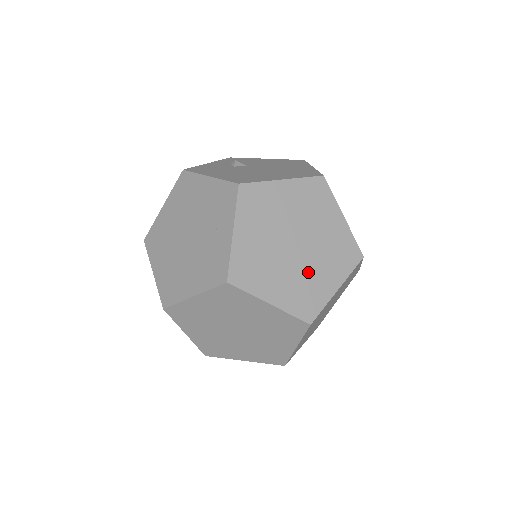
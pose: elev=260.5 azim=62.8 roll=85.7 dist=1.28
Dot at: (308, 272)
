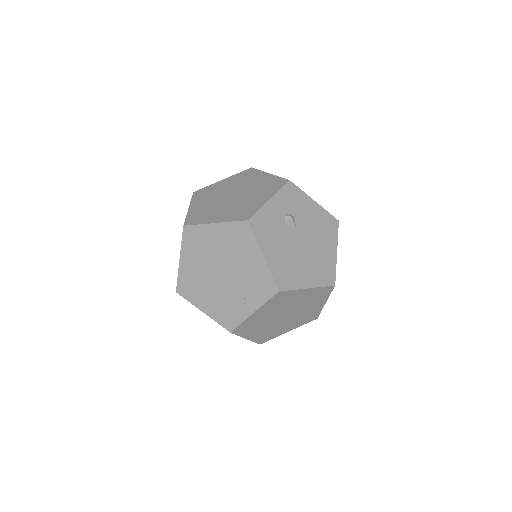
Dot at: (280, 326)
